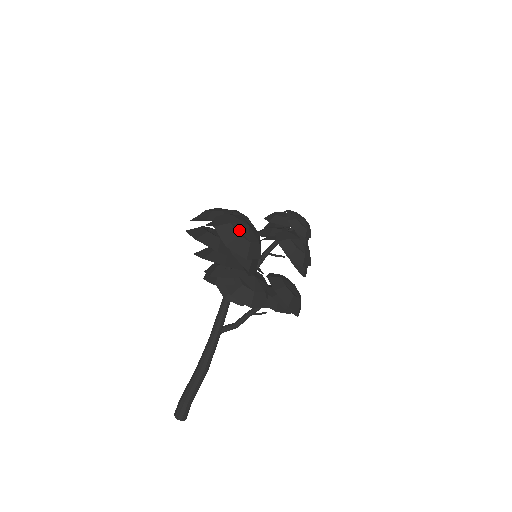
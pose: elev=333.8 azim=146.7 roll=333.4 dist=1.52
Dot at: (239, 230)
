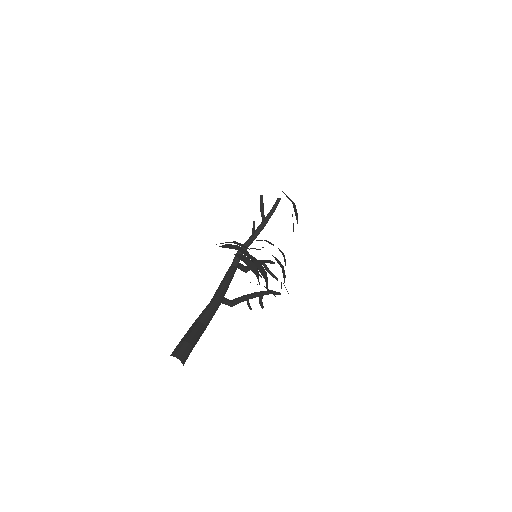
Dot at: occluded
